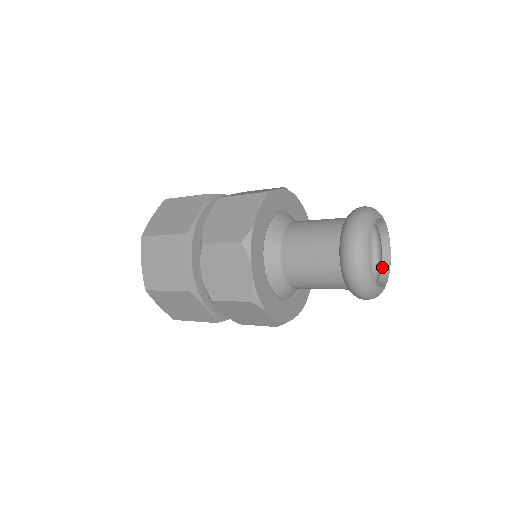
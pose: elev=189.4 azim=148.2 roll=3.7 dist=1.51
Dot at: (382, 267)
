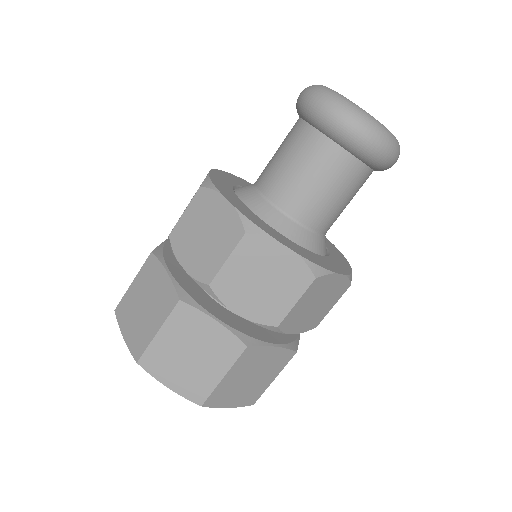
Dot at: occluded
